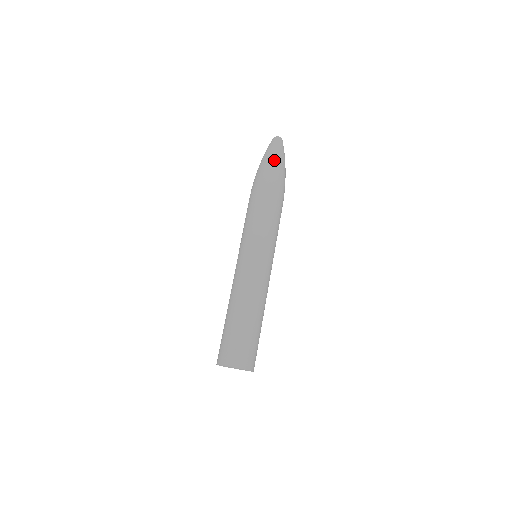
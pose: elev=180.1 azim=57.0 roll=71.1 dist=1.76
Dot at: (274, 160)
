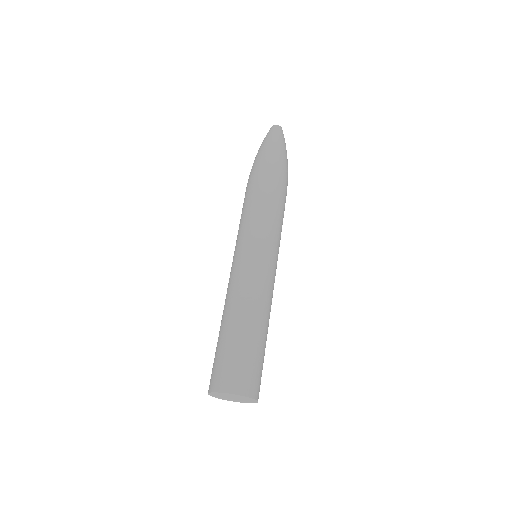
Dot at: (284, 151)
